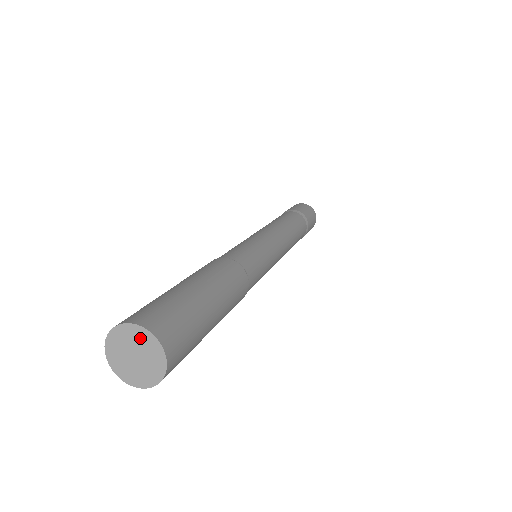
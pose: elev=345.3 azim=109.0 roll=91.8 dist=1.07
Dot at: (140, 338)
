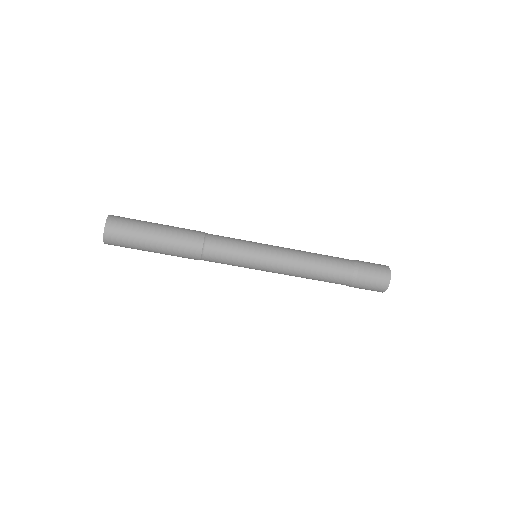
Dot at: occluded
